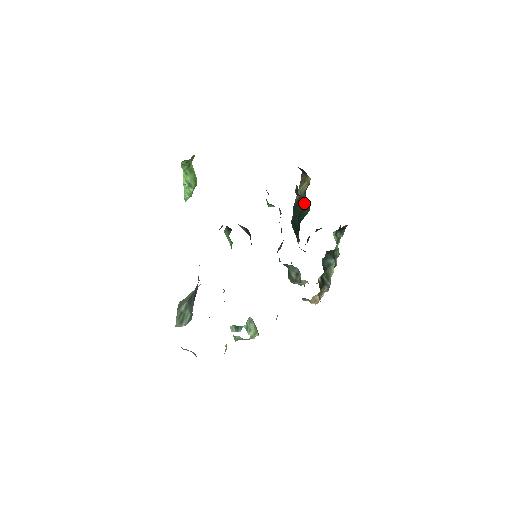
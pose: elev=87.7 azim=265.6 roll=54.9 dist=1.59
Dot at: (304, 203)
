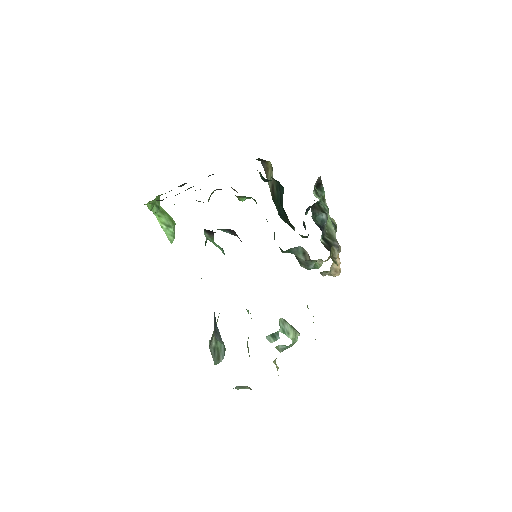
Dot at: (278, 188)
